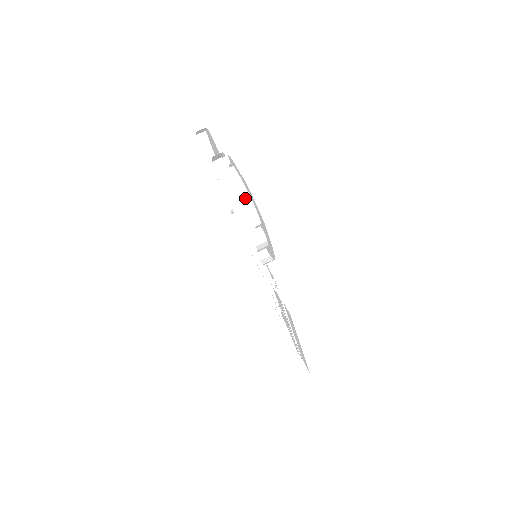
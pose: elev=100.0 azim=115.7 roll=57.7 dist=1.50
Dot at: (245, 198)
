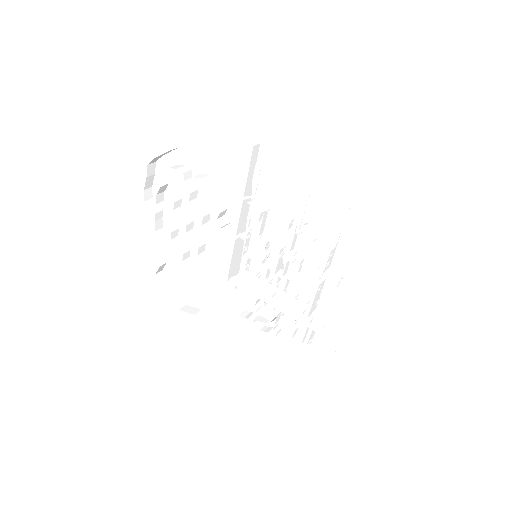
Dot at: (166, 170)
